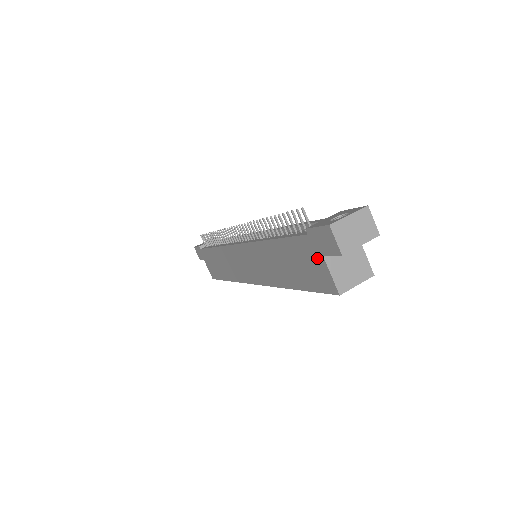
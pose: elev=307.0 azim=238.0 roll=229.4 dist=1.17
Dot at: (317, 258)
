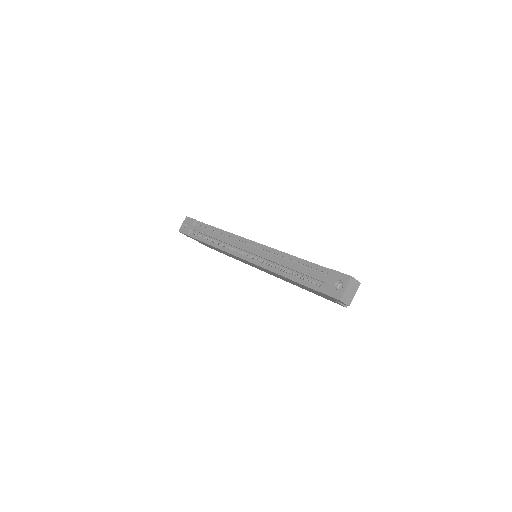
Dot at: (329, 298)
